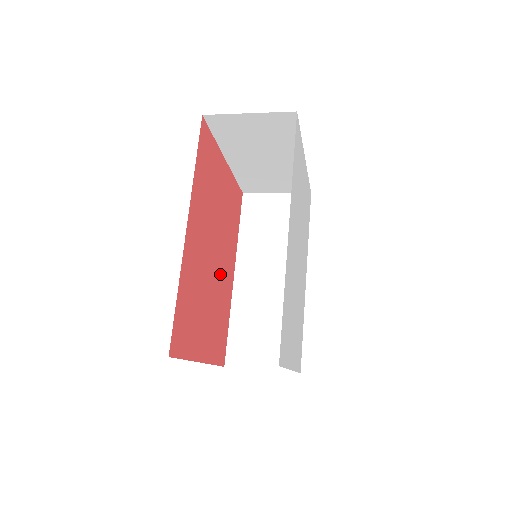
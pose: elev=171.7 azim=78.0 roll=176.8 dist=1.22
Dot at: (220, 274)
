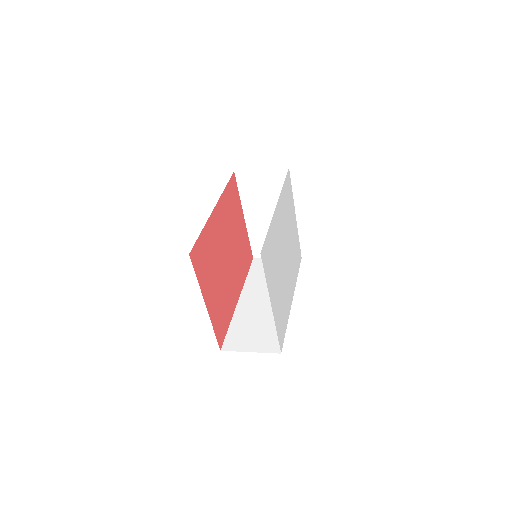
Dot at: (229, 277)
